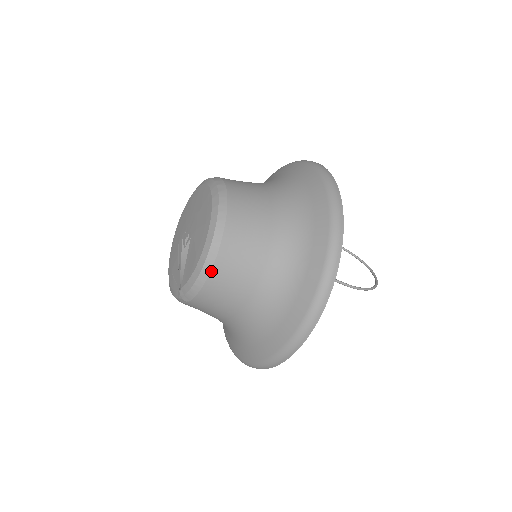
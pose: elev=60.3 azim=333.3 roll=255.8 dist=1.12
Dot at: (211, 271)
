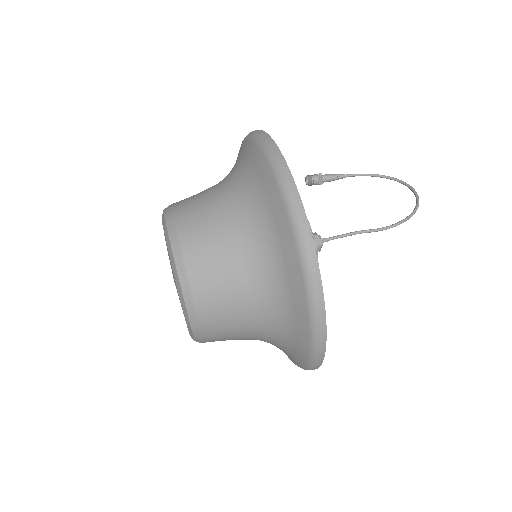
Dot at: (198, 317)
